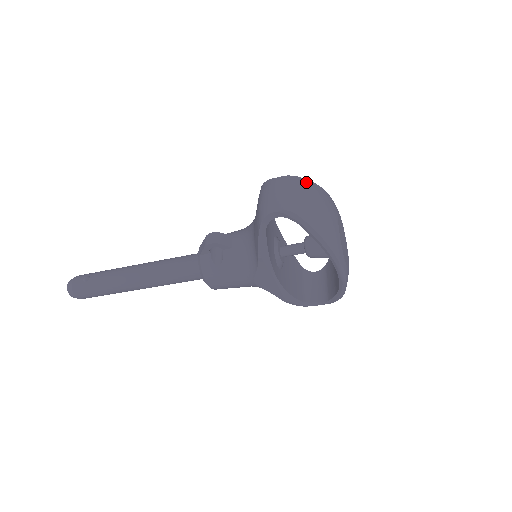
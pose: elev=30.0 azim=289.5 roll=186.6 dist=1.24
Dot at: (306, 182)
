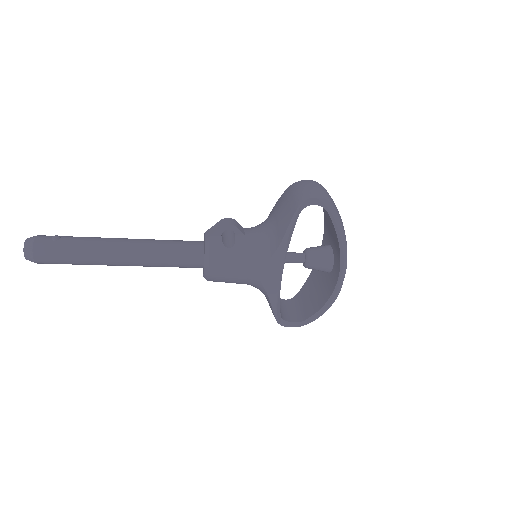
Dot at: occluded
